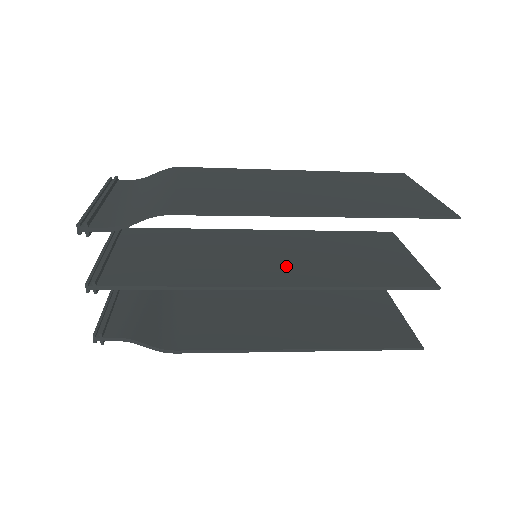
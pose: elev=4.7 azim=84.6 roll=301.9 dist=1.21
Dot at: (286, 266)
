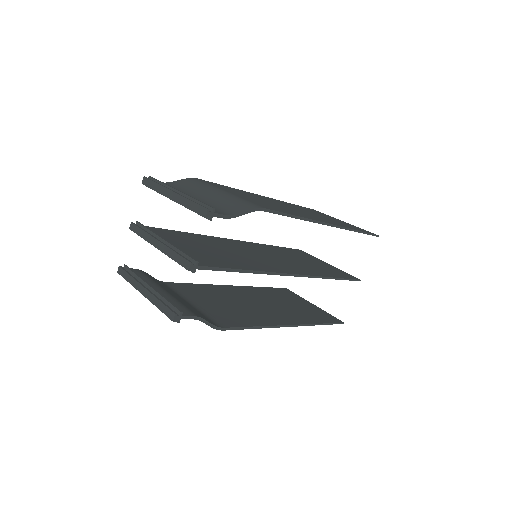
Dot at: (283, 263)
